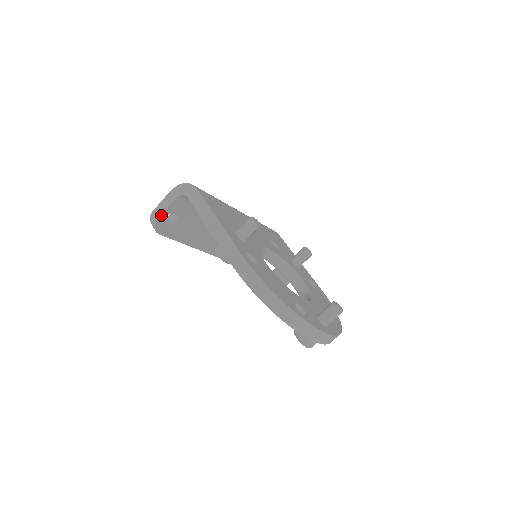
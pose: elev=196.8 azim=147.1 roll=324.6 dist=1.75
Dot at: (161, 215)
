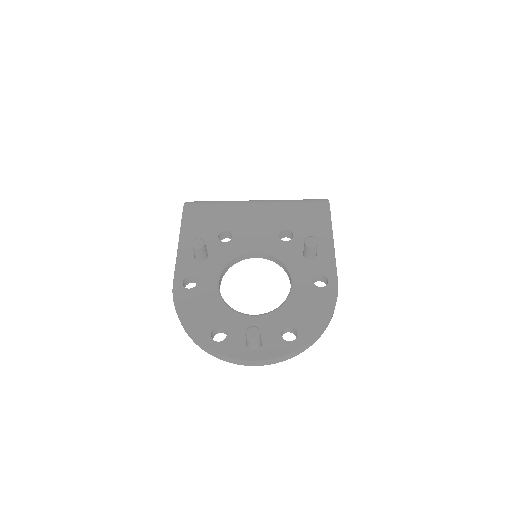
Dot at: occluded
